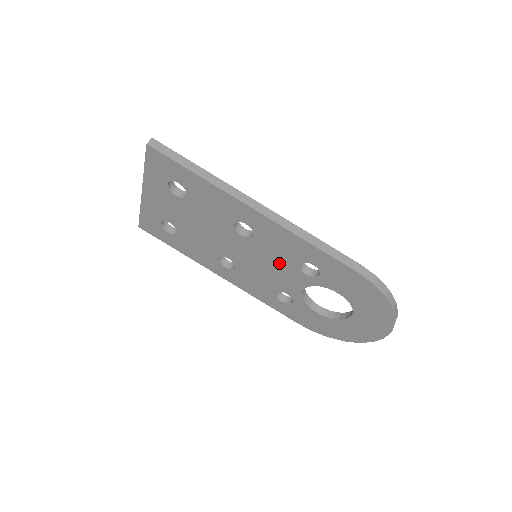
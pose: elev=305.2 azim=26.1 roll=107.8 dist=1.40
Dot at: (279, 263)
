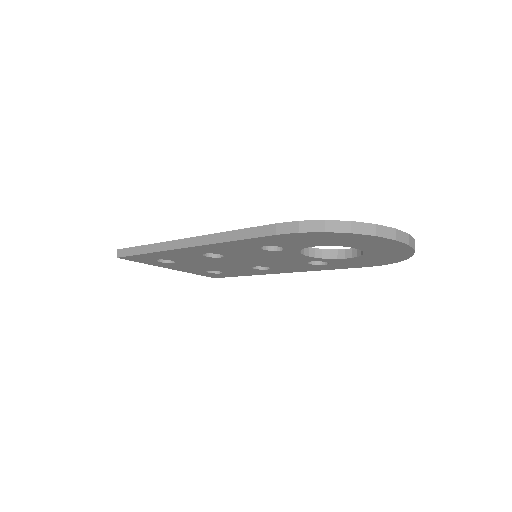
Dot at: (261, 255)
